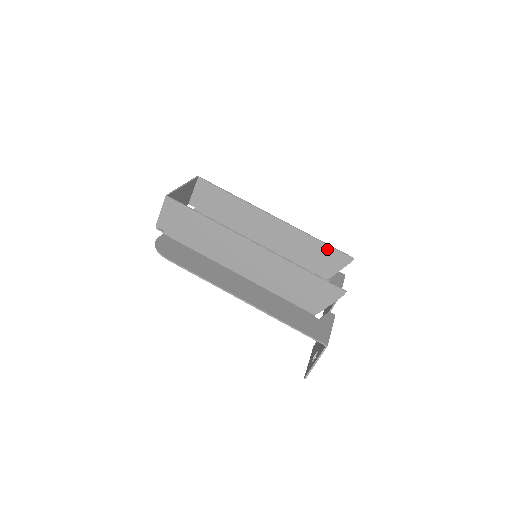
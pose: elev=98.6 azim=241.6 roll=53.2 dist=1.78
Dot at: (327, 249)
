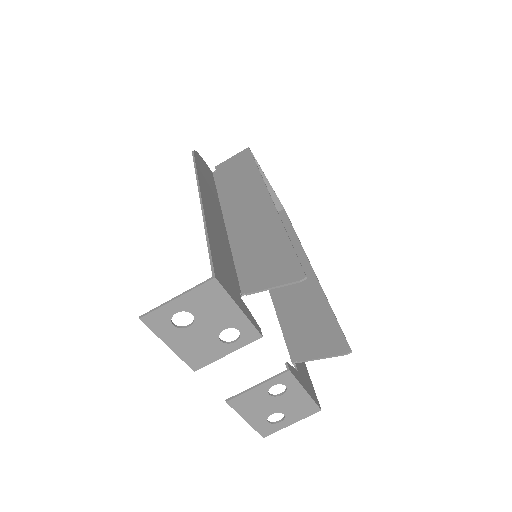
Dot at: (331, 323)
